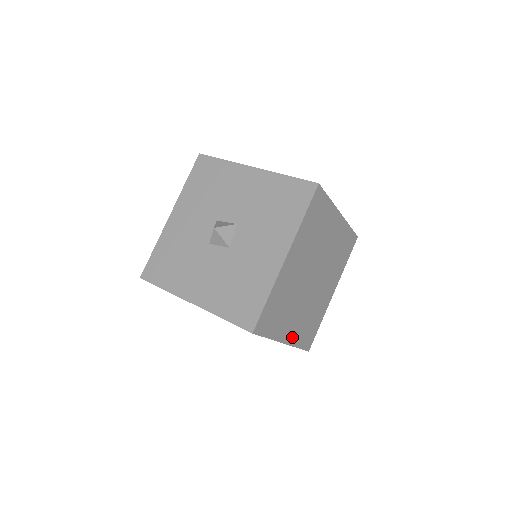
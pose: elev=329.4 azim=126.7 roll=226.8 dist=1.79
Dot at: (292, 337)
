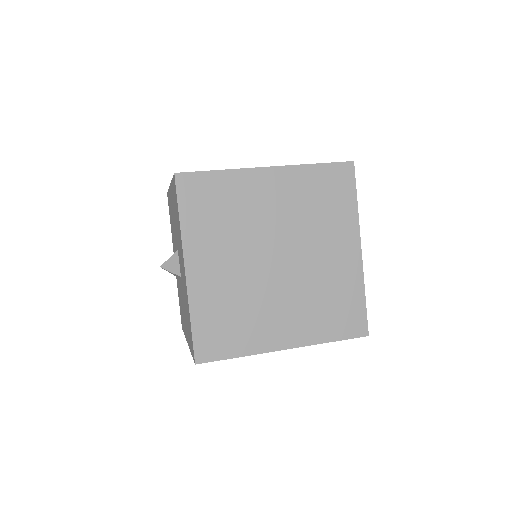
Dot at: (299, 336)
